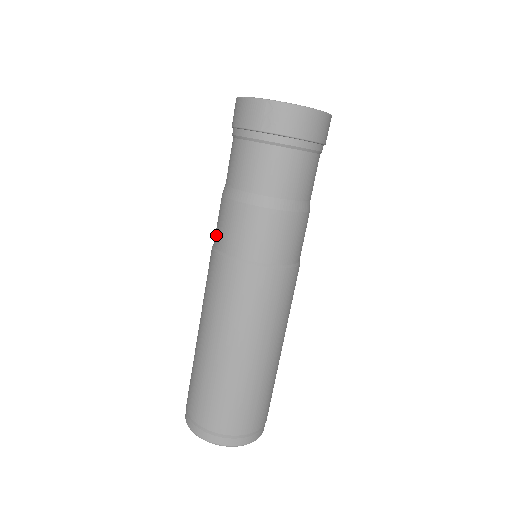
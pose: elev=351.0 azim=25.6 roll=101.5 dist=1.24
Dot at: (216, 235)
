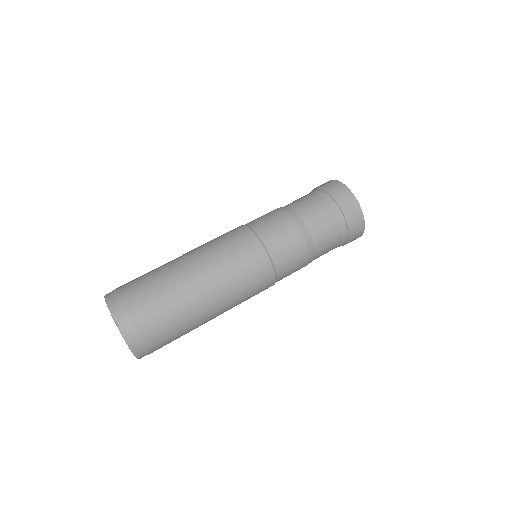
Dot at: (253, 220)
